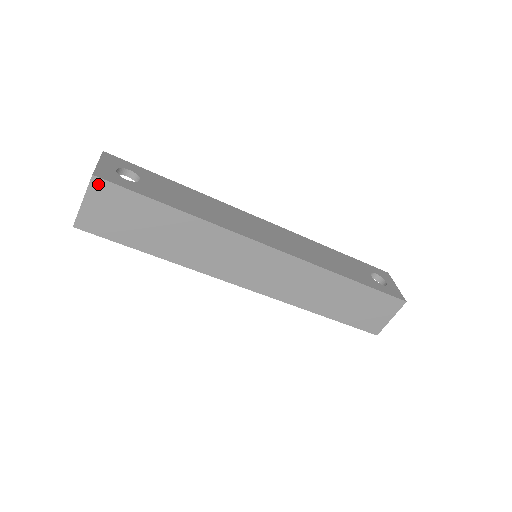
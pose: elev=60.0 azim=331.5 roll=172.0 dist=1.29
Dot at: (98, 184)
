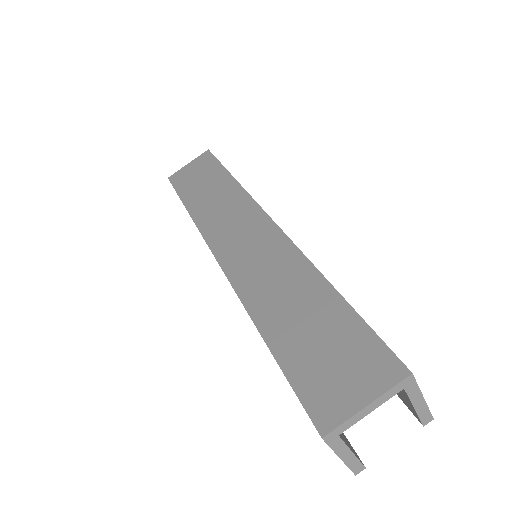
Dot at: (206, 155)
